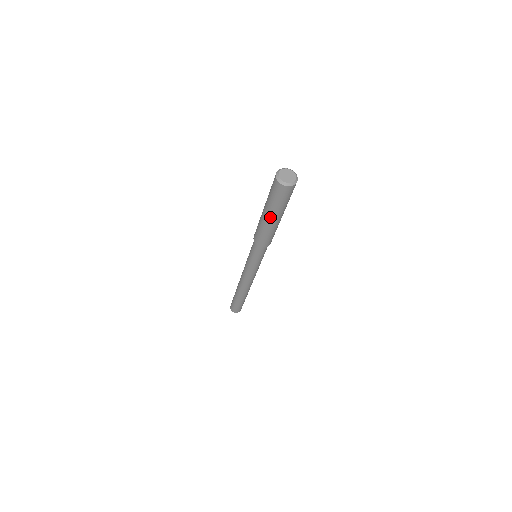
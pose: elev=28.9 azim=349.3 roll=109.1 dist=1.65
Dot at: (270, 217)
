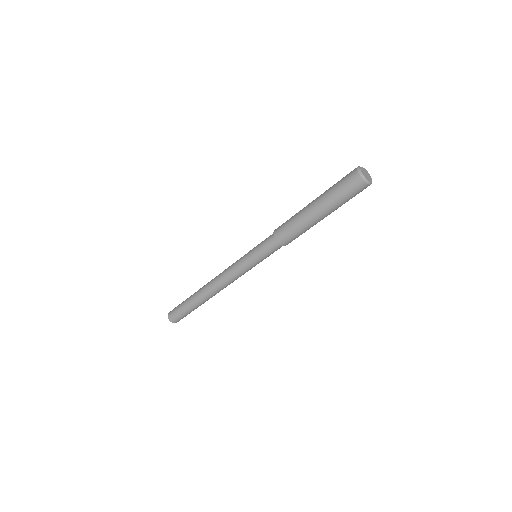
Dot at: (319, 210)
